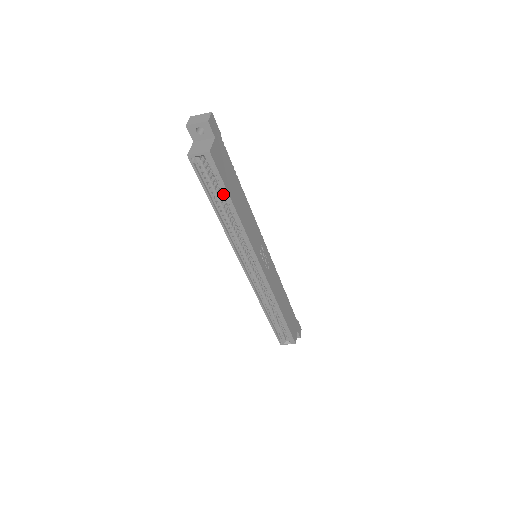
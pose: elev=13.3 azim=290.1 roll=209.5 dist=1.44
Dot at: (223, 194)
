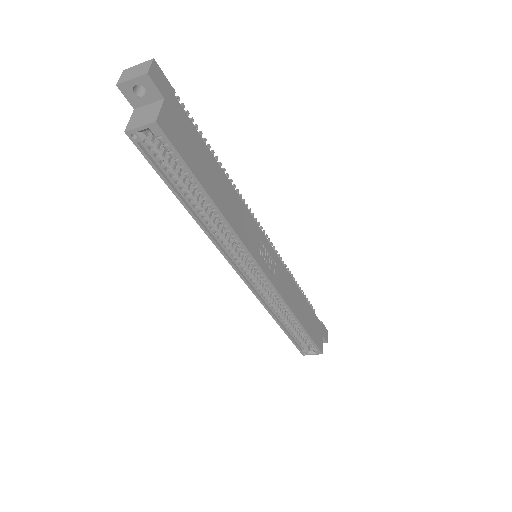
Dot at: (191, 182)
